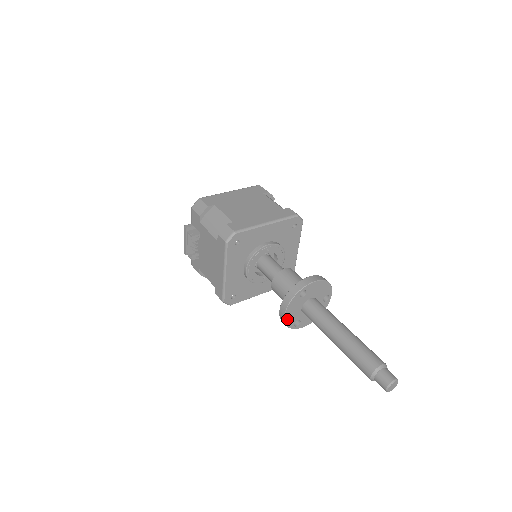
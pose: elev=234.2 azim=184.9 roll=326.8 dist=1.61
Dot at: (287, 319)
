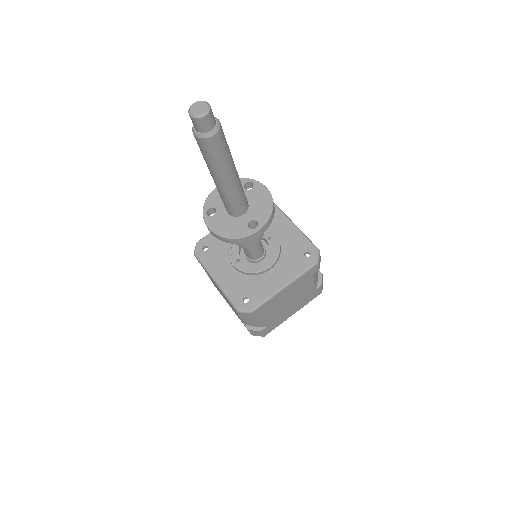
Dot at: (214, 193)
